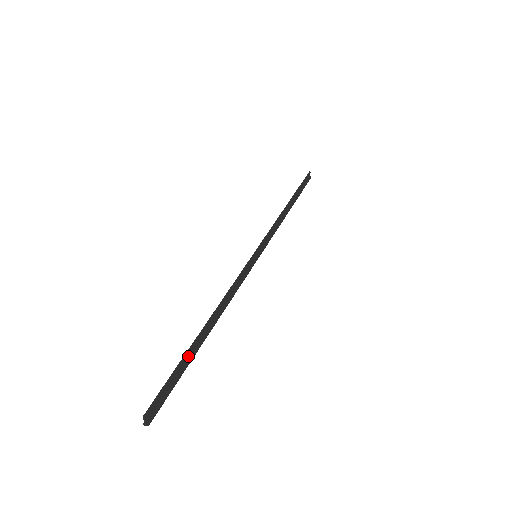
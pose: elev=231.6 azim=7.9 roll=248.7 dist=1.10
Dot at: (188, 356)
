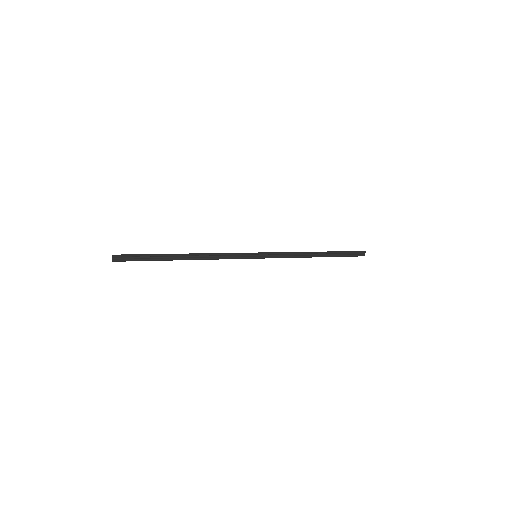
Dot at: (159, 257)
